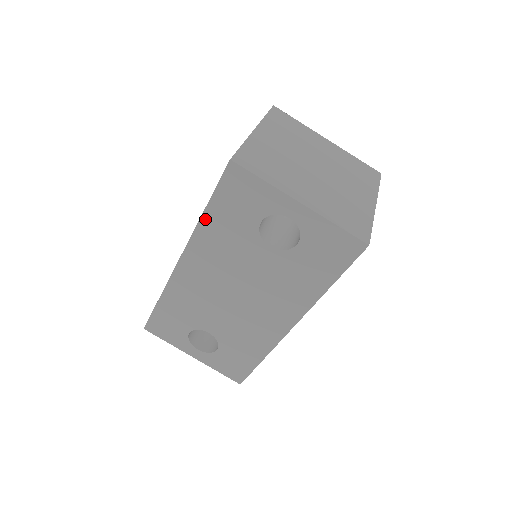
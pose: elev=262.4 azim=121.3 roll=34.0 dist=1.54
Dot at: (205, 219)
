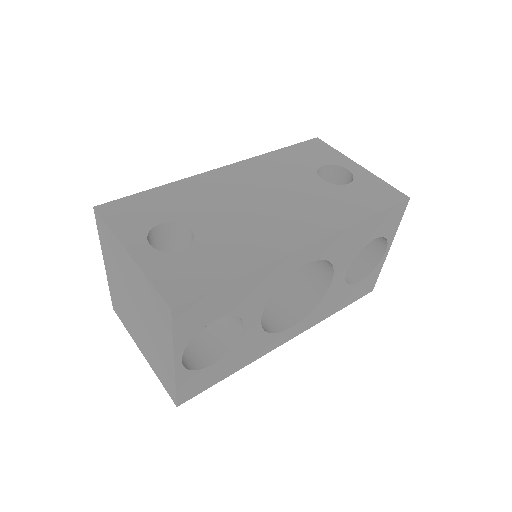
Dot at: (274, 154)
